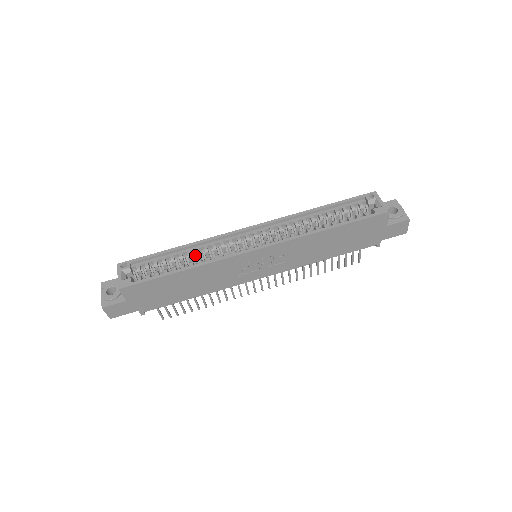
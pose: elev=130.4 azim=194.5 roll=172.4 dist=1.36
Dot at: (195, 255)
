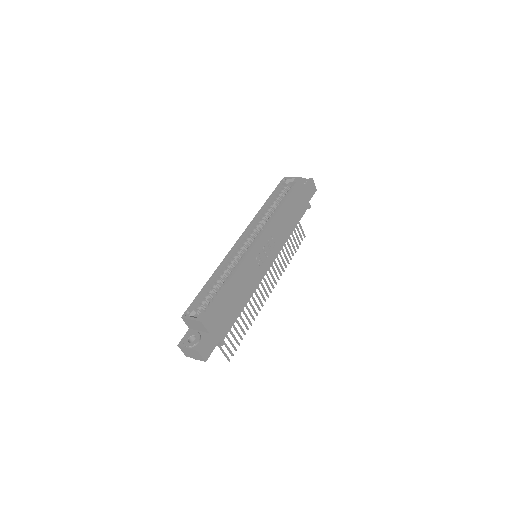
Dot at: (224, 274)
